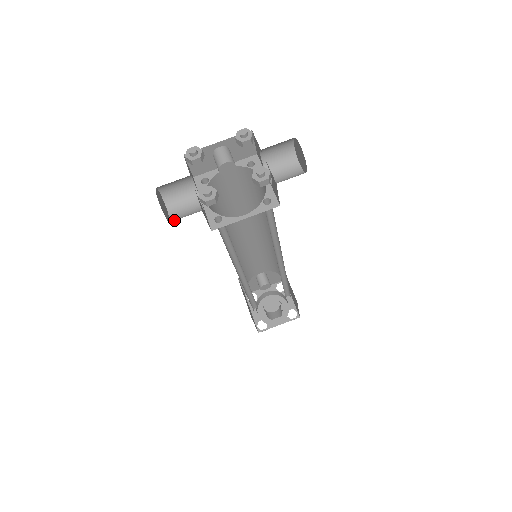
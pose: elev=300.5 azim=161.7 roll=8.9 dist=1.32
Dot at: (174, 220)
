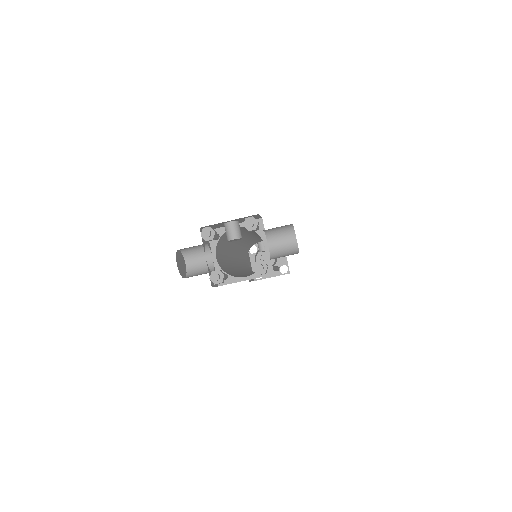
Dot at: (190, 273)
